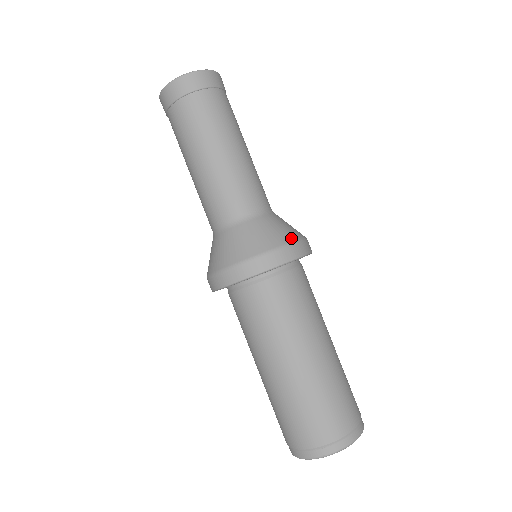
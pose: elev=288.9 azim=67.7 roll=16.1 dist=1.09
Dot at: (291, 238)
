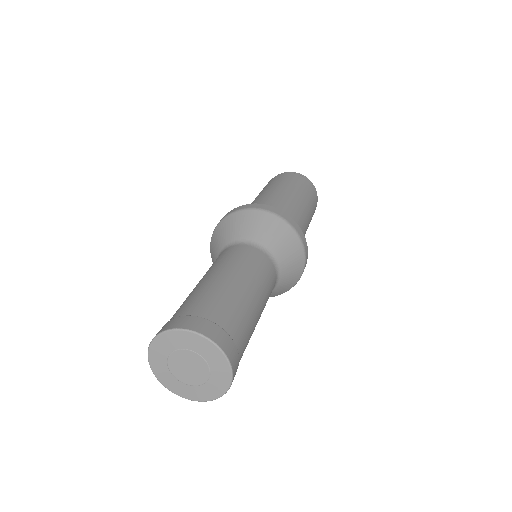
Dot at: (302, 262)
